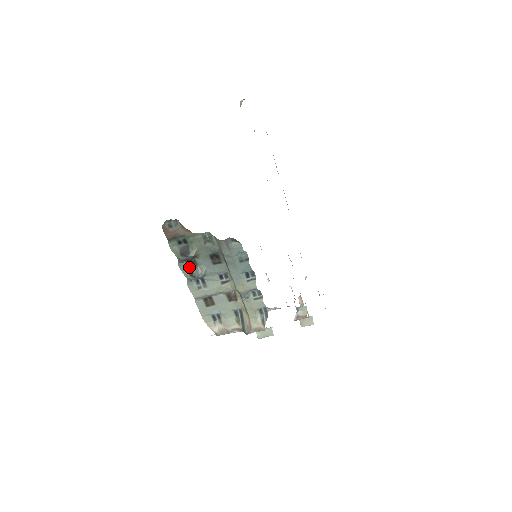
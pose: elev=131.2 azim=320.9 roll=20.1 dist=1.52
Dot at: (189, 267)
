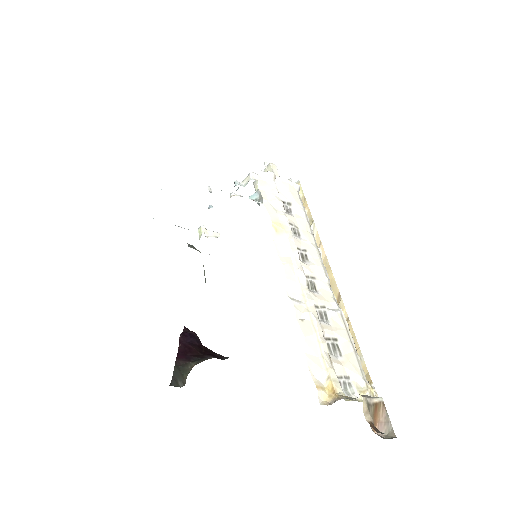
Dot at: occluded
